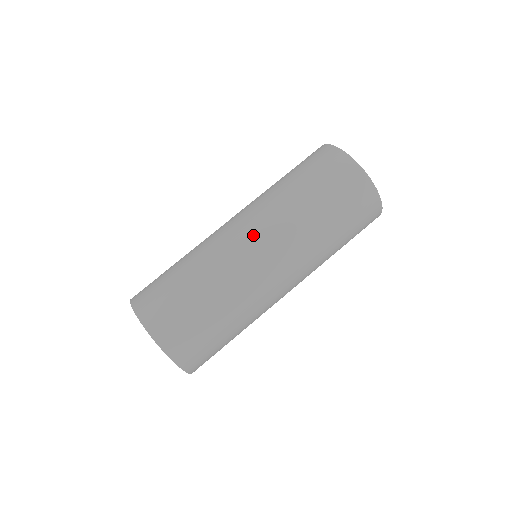
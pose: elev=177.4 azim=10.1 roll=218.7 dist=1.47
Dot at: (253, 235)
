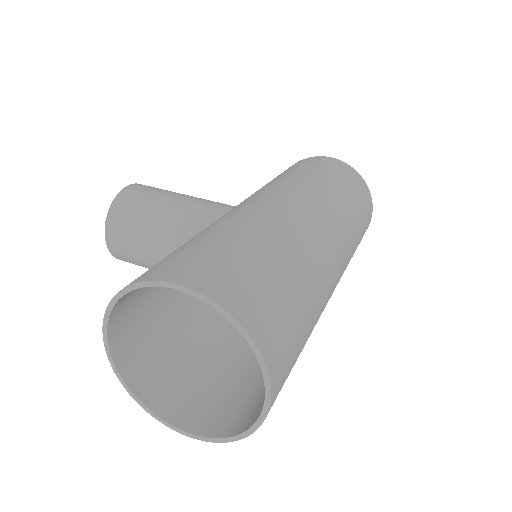
Dot at: (336, 241)
